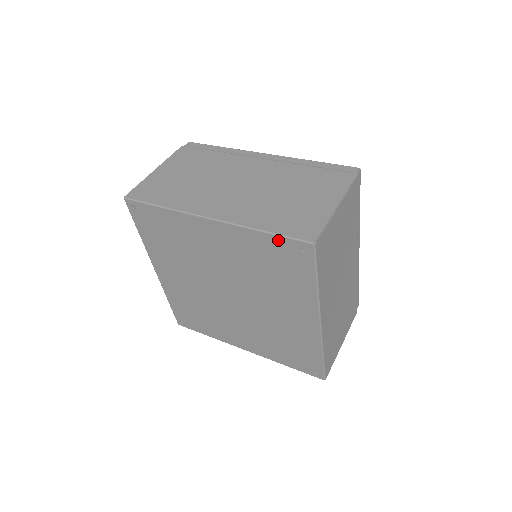
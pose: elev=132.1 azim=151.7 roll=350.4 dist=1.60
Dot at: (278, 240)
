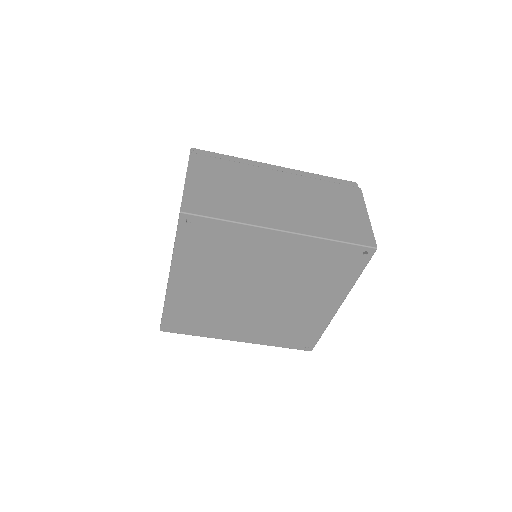
Dot at: (346, 247)
